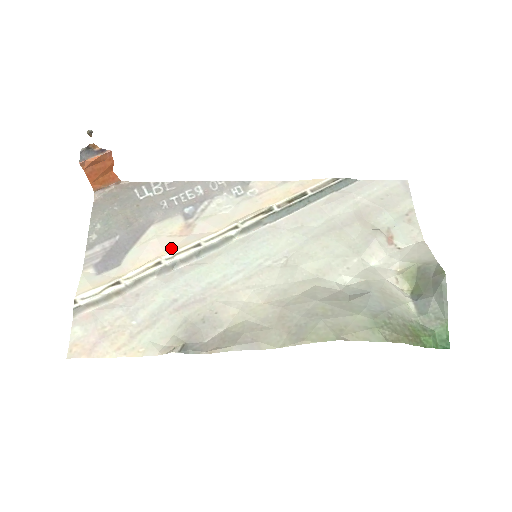
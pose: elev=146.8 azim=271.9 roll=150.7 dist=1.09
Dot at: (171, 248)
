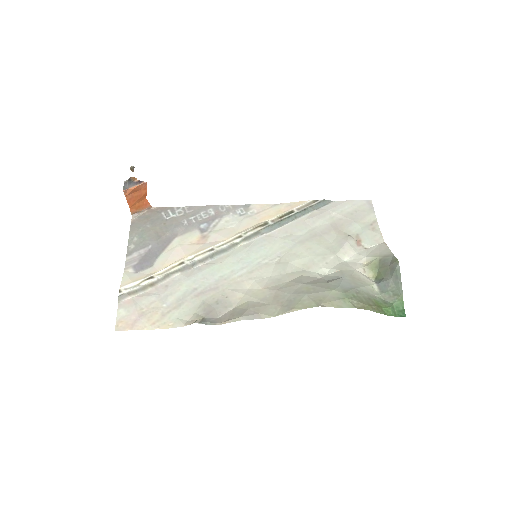
Dot at: (191, 252)
